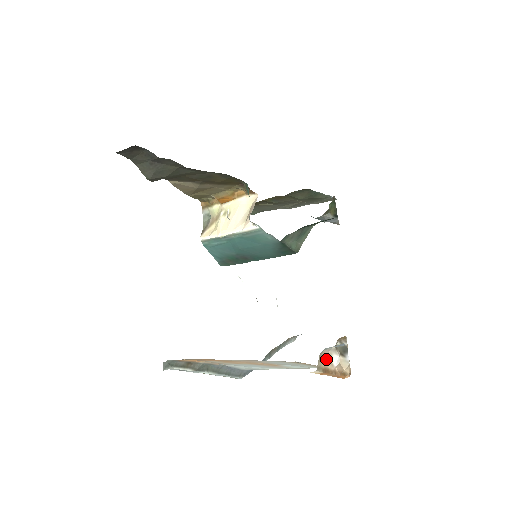
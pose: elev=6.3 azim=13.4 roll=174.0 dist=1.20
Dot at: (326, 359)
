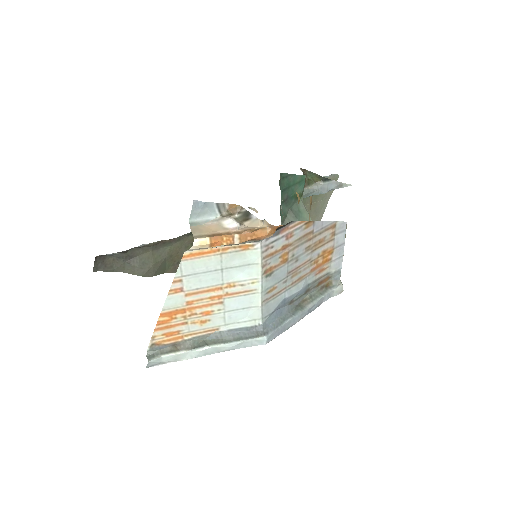
Dot at: (214, 229)
